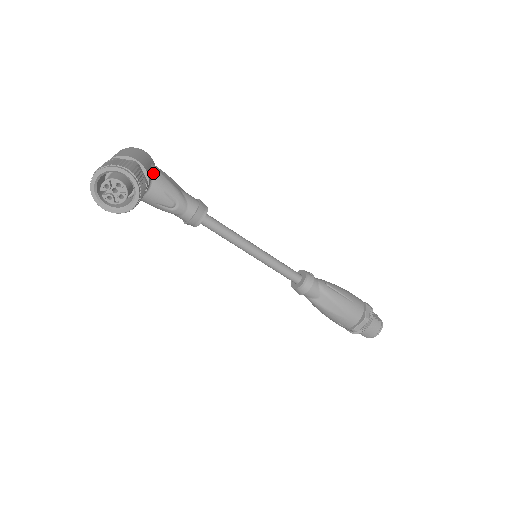
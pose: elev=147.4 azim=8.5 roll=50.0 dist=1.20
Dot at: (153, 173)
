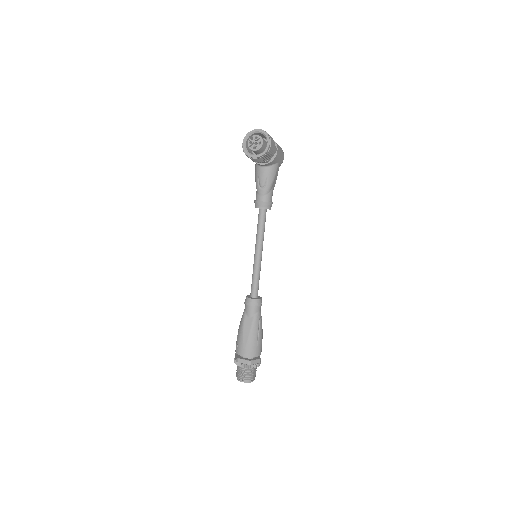
Dot at: (275, 165)
